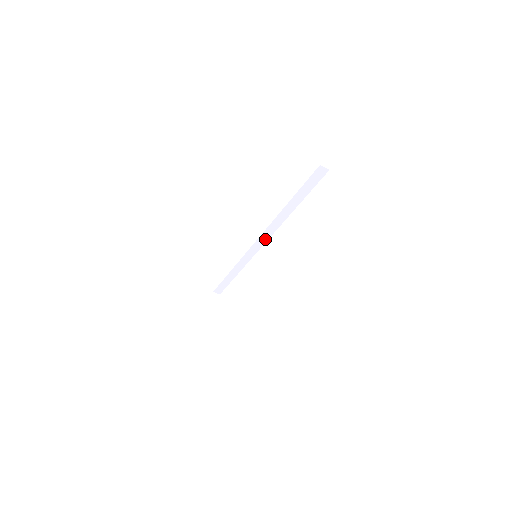
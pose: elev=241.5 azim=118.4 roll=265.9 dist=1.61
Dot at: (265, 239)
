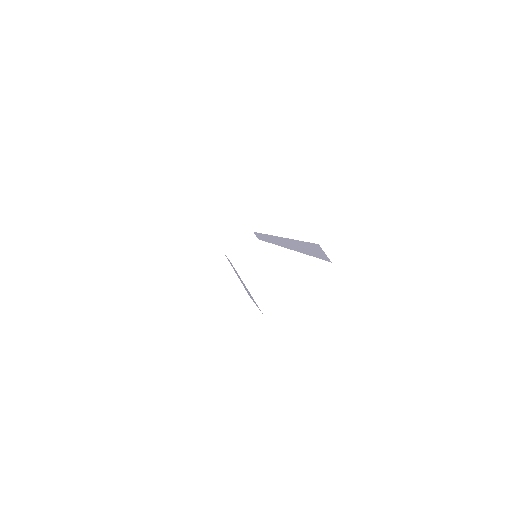
Dot at: (280, 243)
